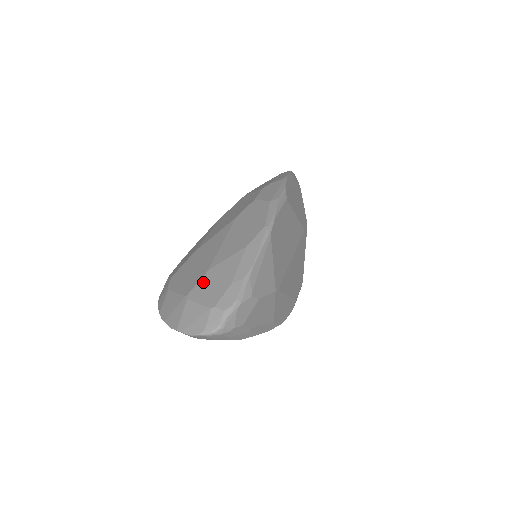
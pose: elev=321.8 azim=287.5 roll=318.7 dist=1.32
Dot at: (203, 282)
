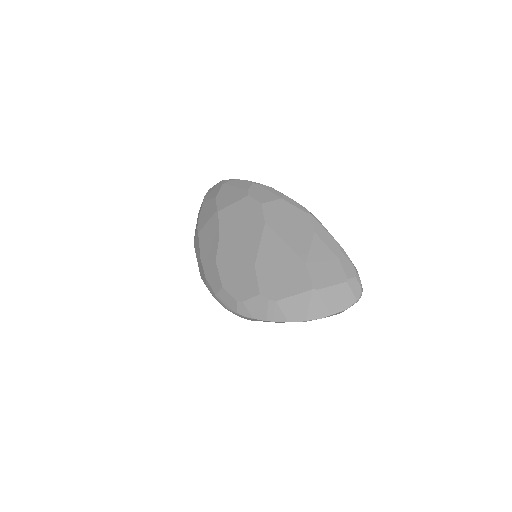
Dot at: (314, 272)
